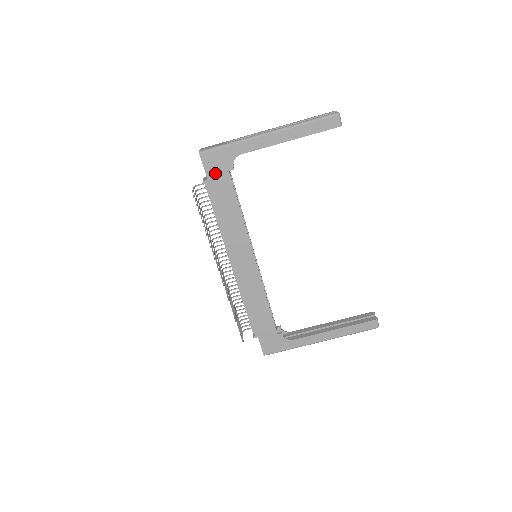
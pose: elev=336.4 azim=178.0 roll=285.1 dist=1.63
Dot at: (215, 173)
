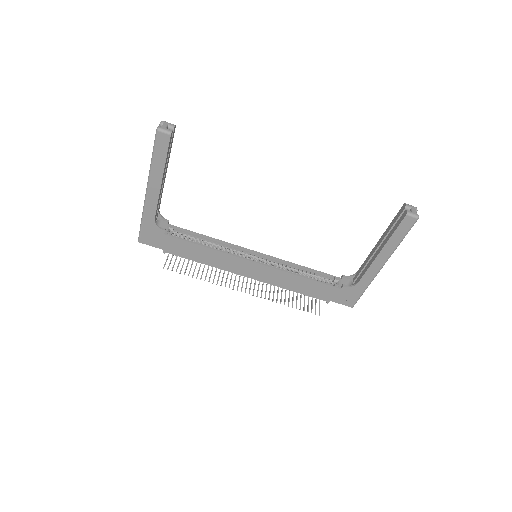
Dot at: (161, 243)
